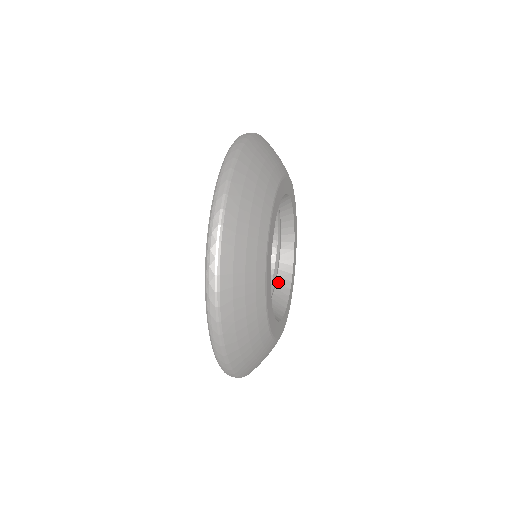
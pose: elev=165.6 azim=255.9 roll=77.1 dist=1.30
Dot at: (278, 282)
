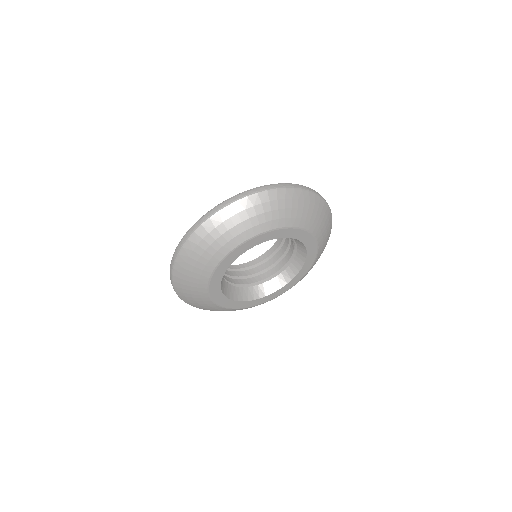
Dot at: (286, 270)
